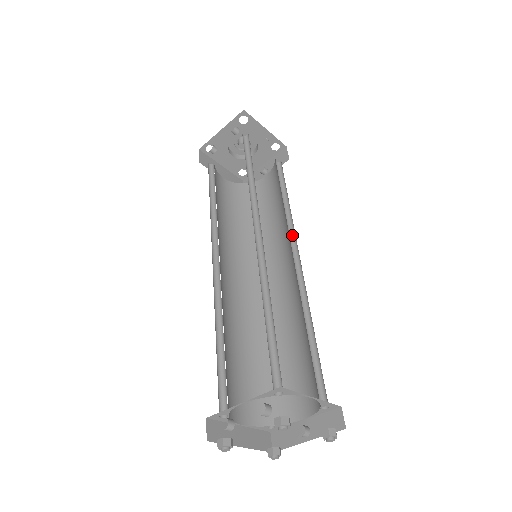
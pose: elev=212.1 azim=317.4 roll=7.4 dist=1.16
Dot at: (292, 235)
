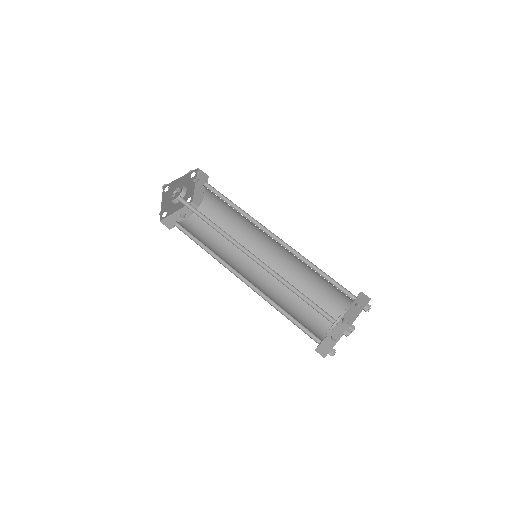
Dot at: (249, 250)
